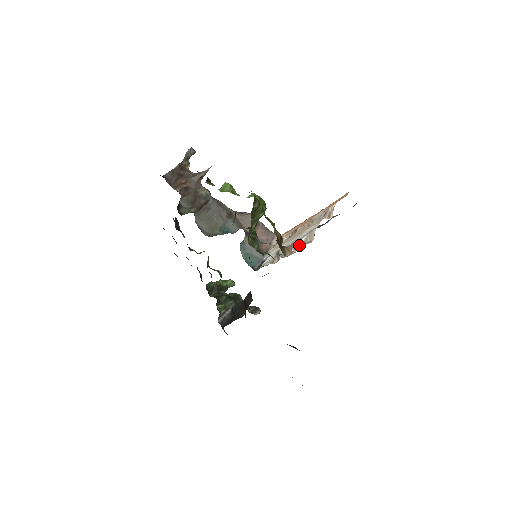
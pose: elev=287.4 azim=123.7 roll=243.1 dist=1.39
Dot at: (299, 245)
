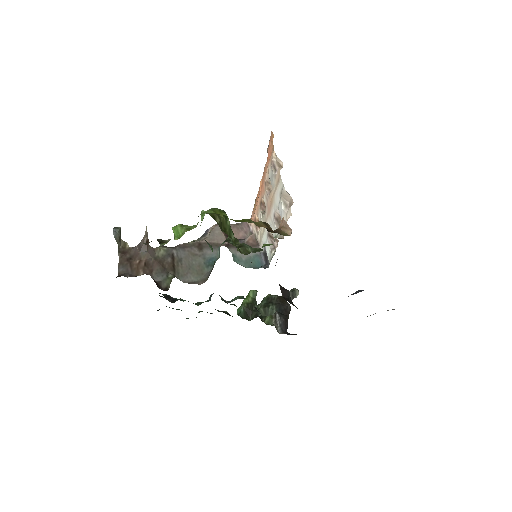
Dot at: (285, 214)
